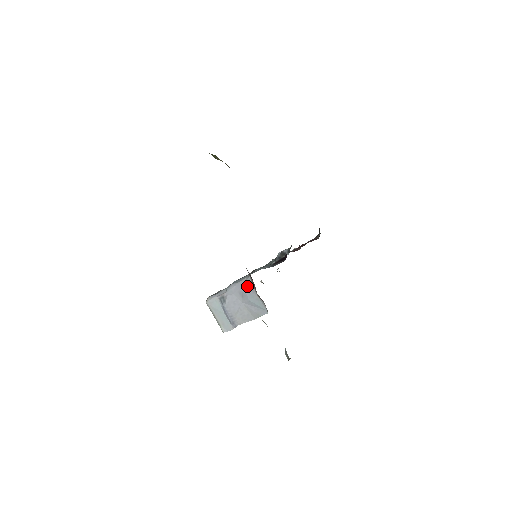
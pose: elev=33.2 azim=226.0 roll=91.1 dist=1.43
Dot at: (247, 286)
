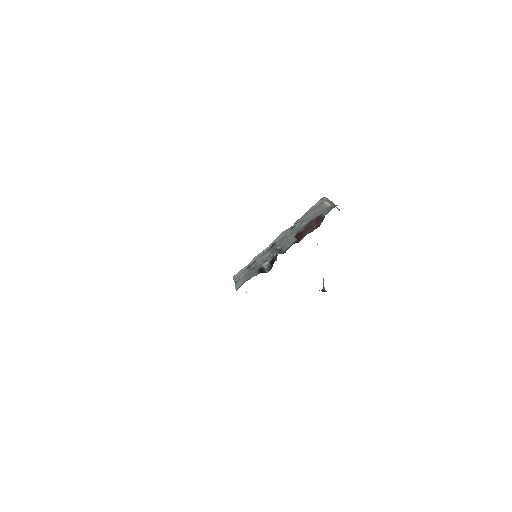
Dot at: occluded
